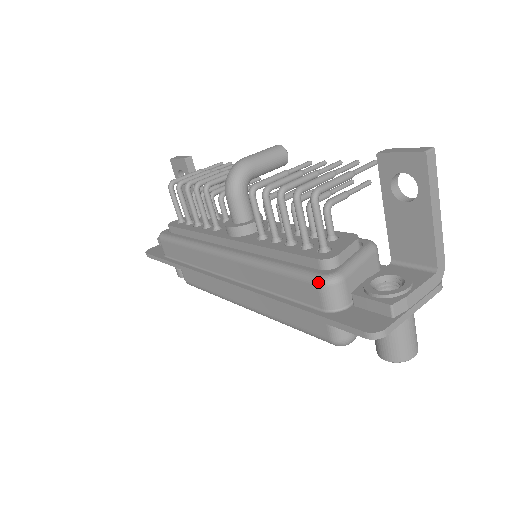
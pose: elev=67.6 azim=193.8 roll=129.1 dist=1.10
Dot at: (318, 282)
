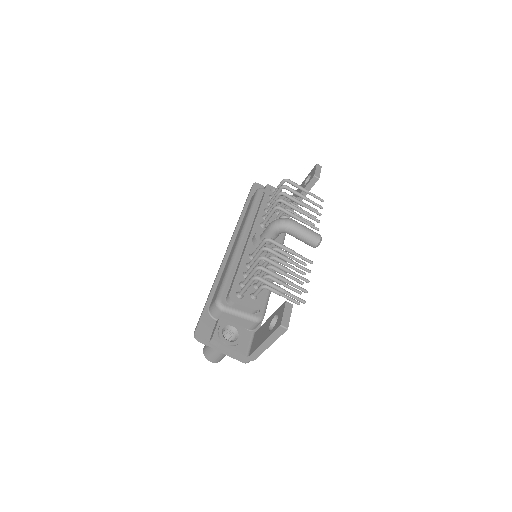
Dot at: (216, 299)
